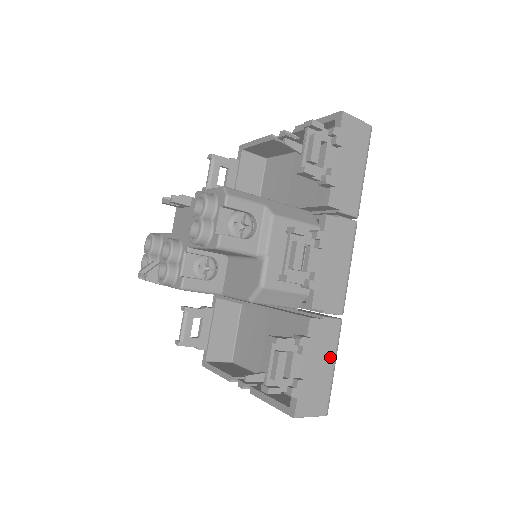
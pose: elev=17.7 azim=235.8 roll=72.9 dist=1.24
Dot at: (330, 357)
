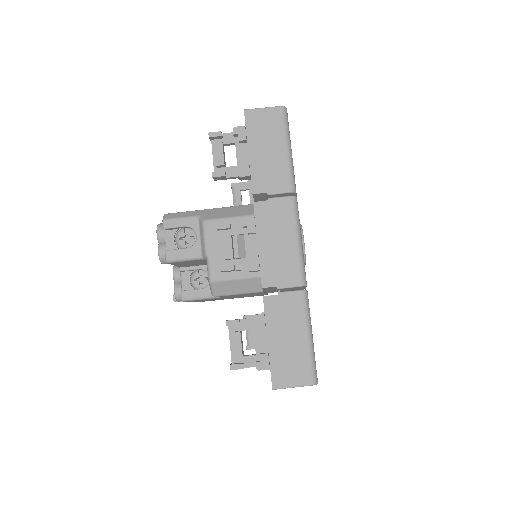
Dot at: (299, 328)
